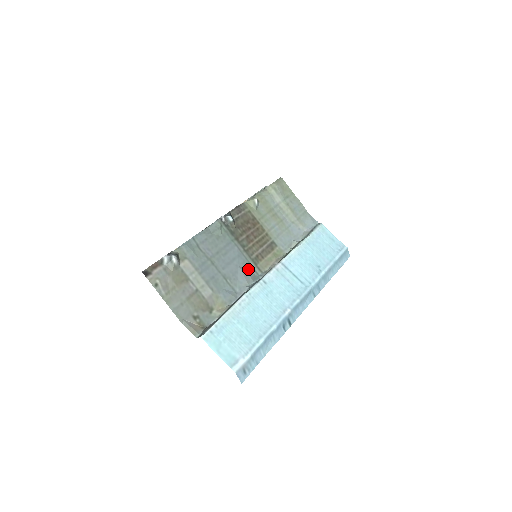
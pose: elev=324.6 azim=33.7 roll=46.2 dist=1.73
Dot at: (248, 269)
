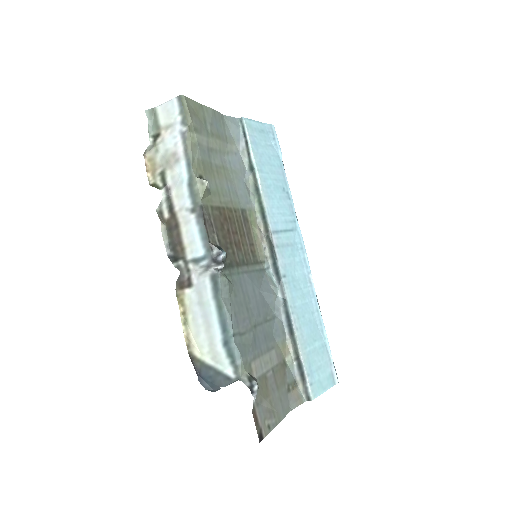
Dot at: (261, 279)
